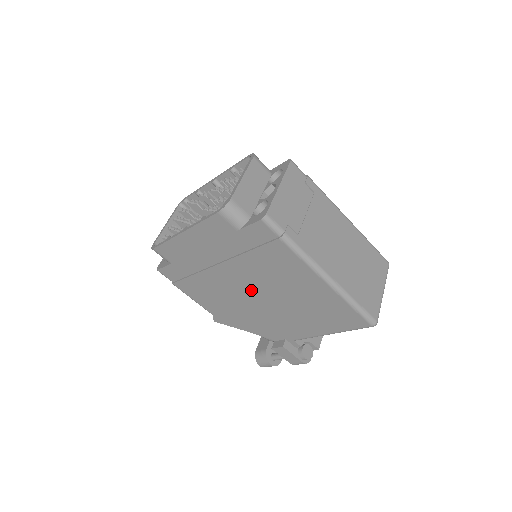
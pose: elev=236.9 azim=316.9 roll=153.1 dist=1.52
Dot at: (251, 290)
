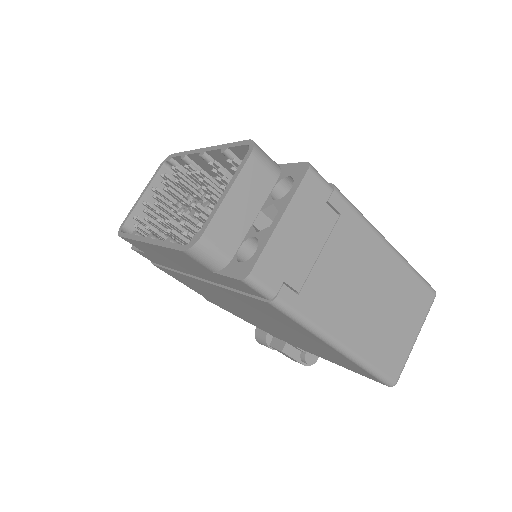
Dot at: (241, 307)
